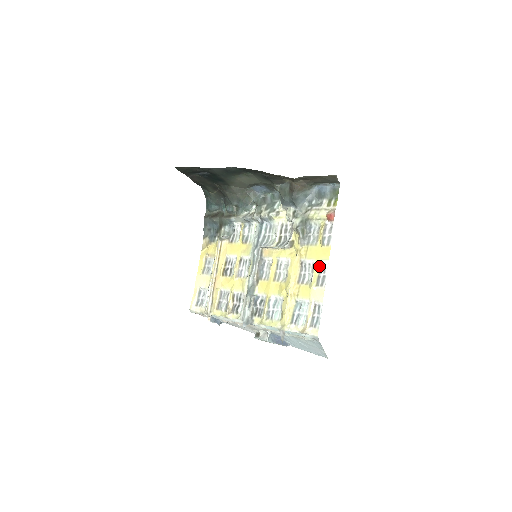
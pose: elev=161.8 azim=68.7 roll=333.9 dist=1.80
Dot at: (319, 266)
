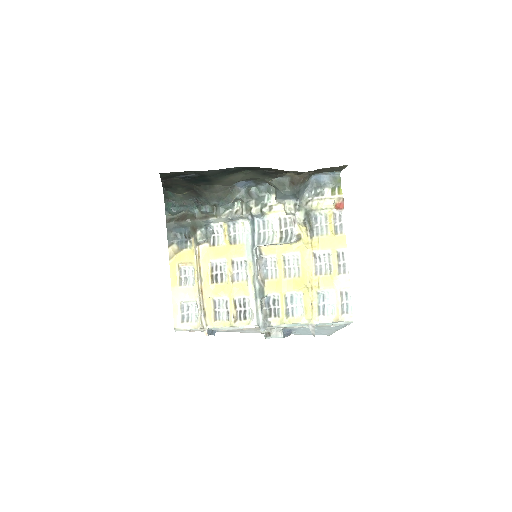
Dot at: (337, 255)
